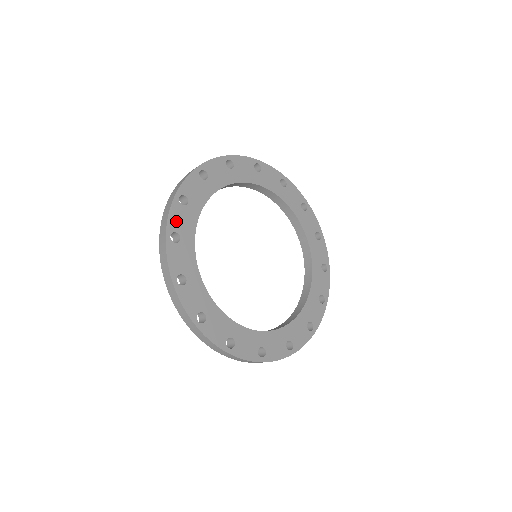
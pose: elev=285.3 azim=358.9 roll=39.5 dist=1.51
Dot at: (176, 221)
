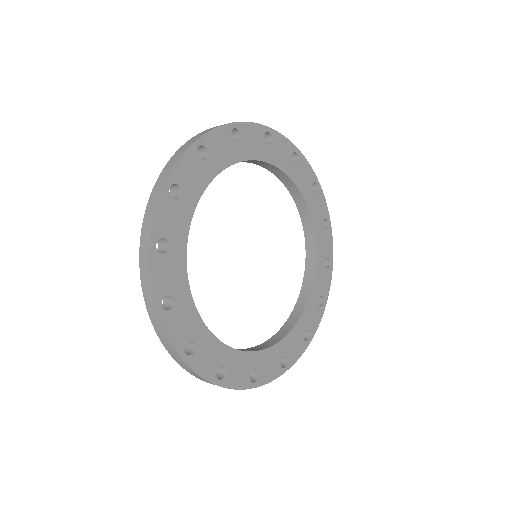
Dot at: (184, 172)
